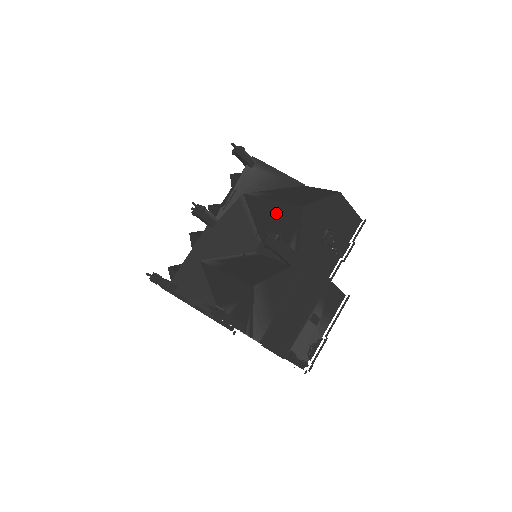
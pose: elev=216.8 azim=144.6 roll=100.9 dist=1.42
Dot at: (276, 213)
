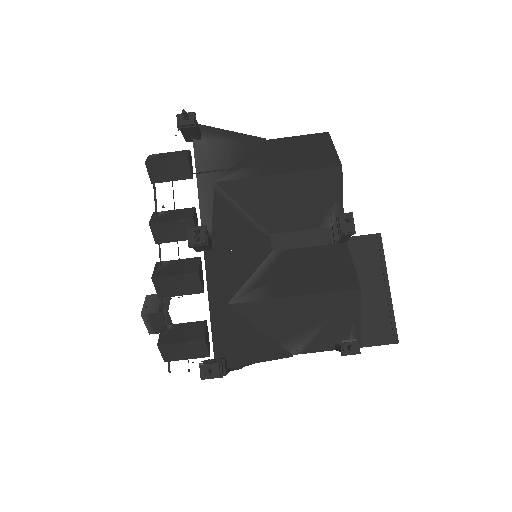
Dot at: (293, 188)
